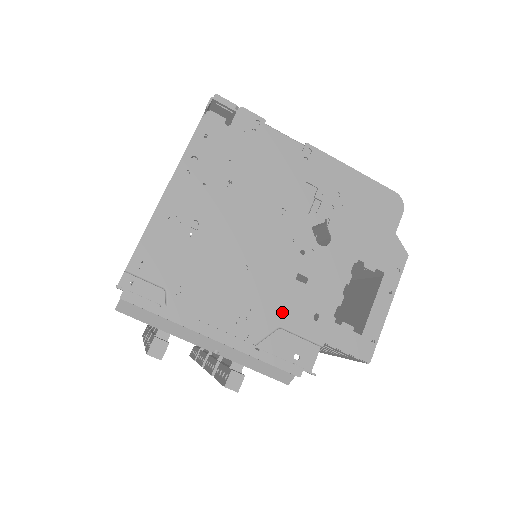
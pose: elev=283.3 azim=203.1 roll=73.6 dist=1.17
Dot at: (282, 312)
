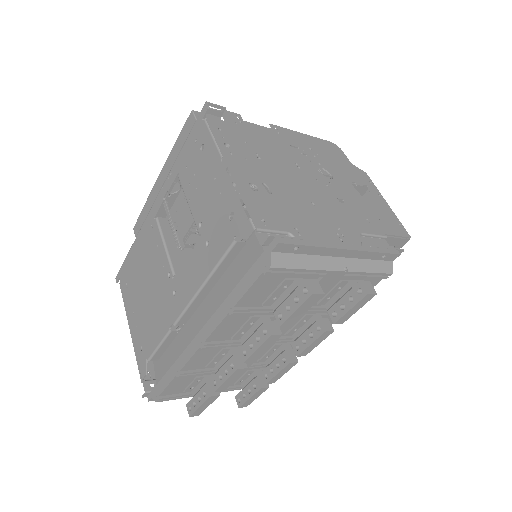
Dot at: (353, 224)
